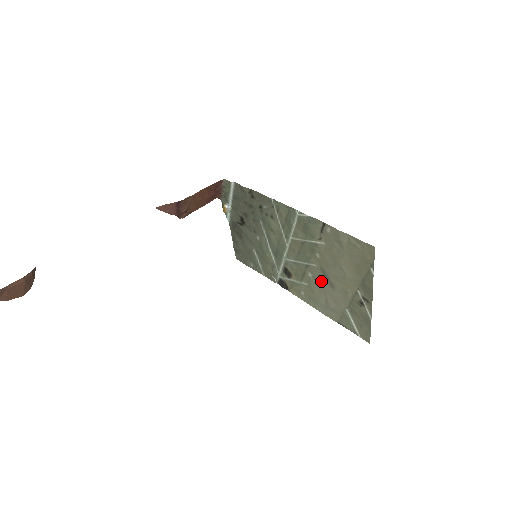
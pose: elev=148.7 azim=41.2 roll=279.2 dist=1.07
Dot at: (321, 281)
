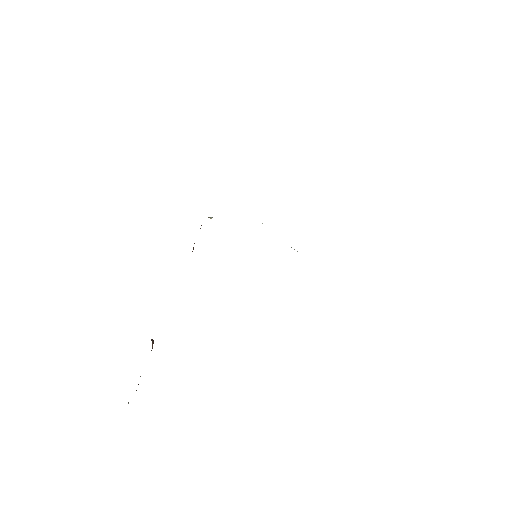
Dot at: occluded
